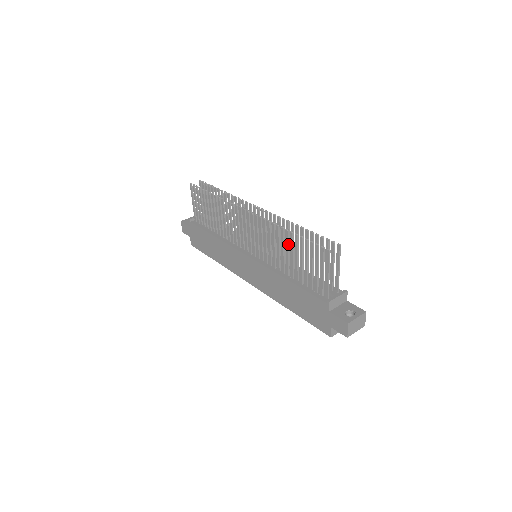
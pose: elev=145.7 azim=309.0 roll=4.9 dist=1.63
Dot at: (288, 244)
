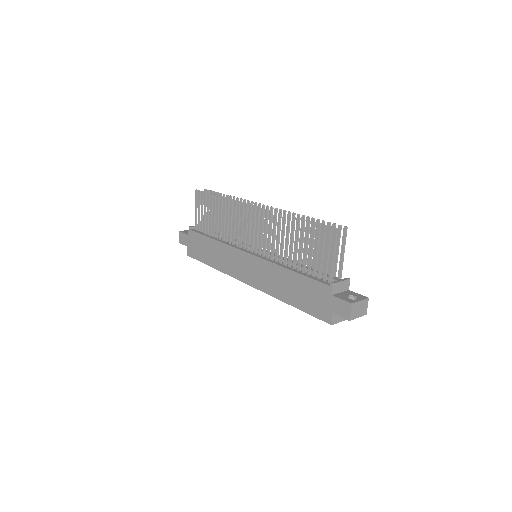
Dot at: (293, 232)
